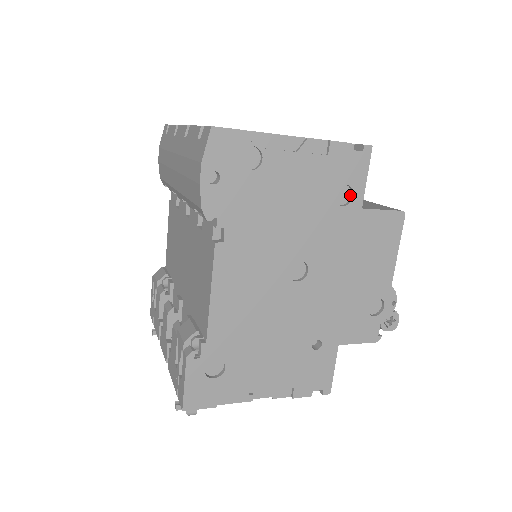
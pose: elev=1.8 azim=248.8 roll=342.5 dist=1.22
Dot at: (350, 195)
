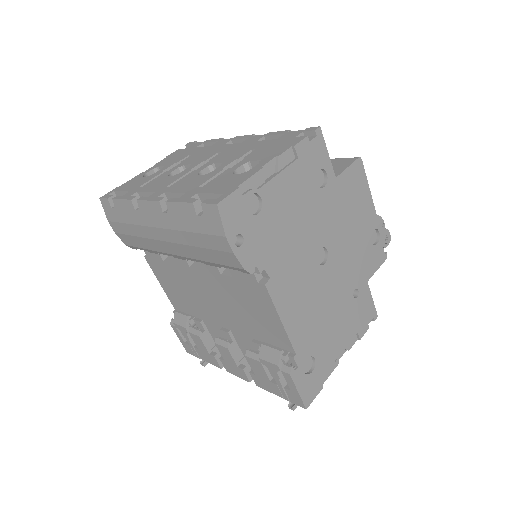
Dot at: (323, 174)
